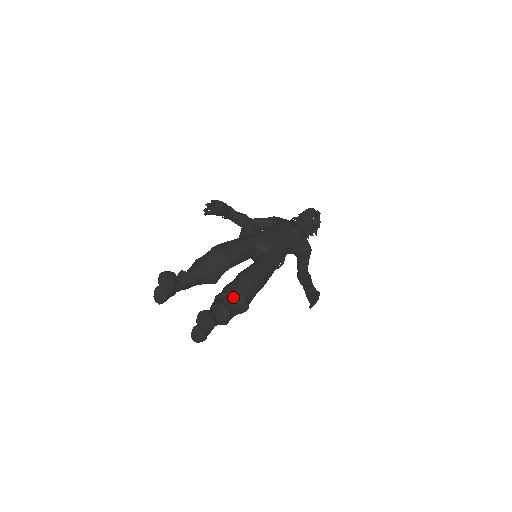
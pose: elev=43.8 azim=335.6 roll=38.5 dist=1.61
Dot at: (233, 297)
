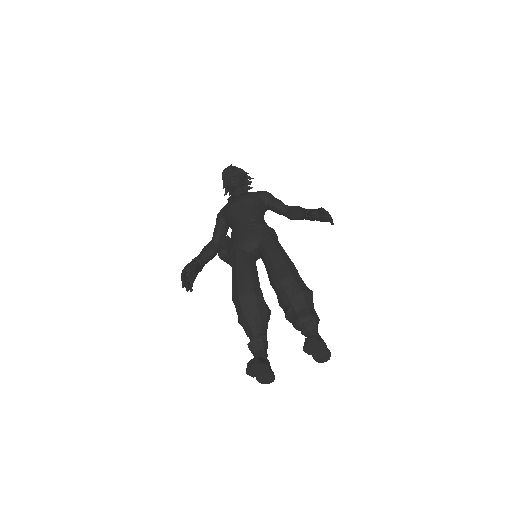
Dot at: (296, 304)
